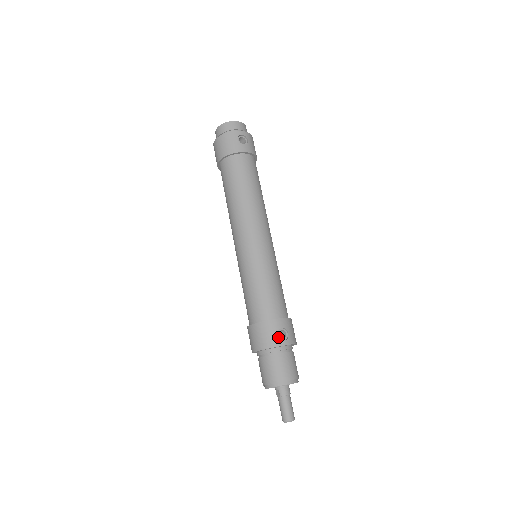
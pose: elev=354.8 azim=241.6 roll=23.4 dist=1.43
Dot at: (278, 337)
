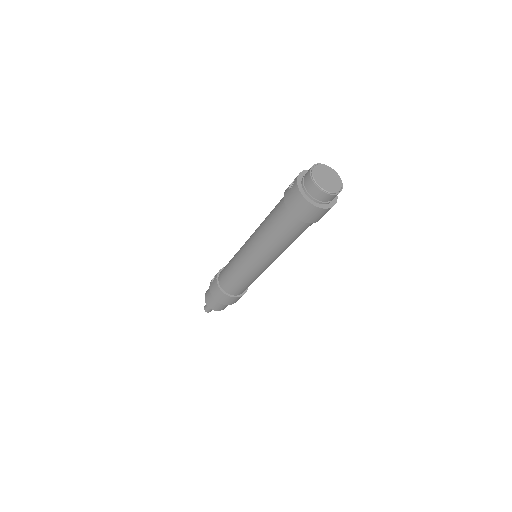
Dot at: occluded
